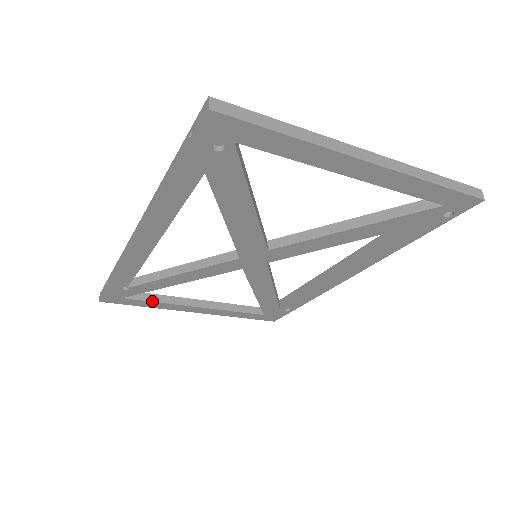
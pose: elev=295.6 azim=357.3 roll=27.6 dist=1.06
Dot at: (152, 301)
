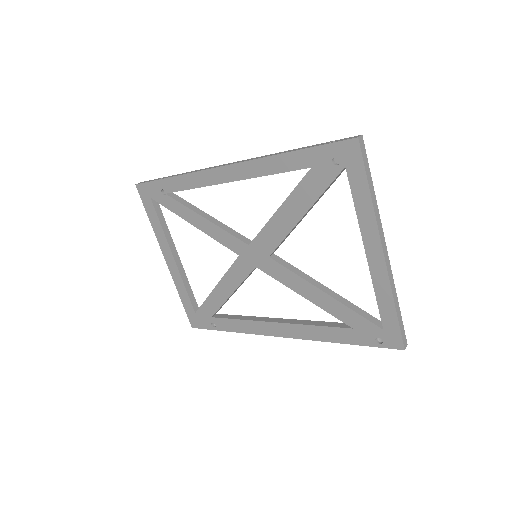
Dot at: (160, 221)
